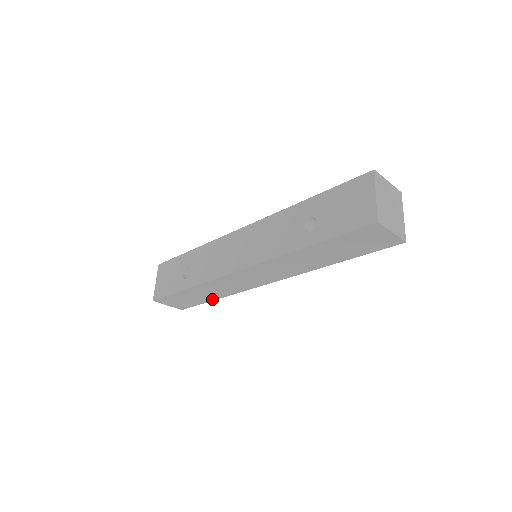
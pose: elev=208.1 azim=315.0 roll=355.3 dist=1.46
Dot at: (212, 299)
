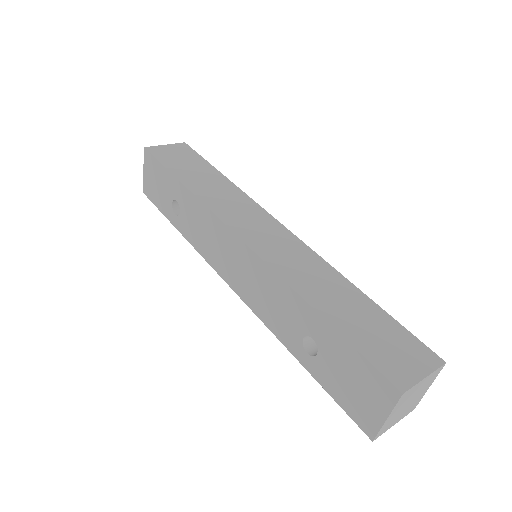
Dot at: occluded
